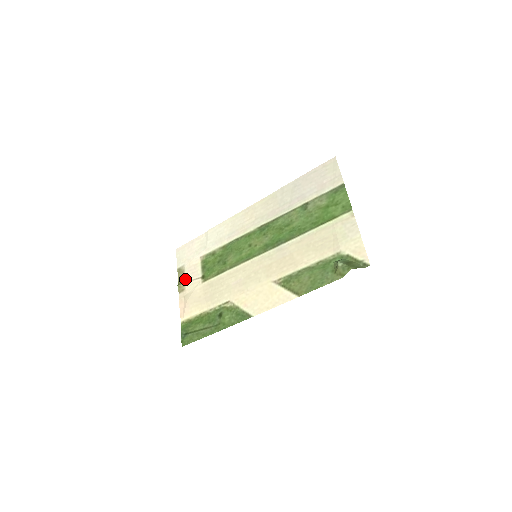
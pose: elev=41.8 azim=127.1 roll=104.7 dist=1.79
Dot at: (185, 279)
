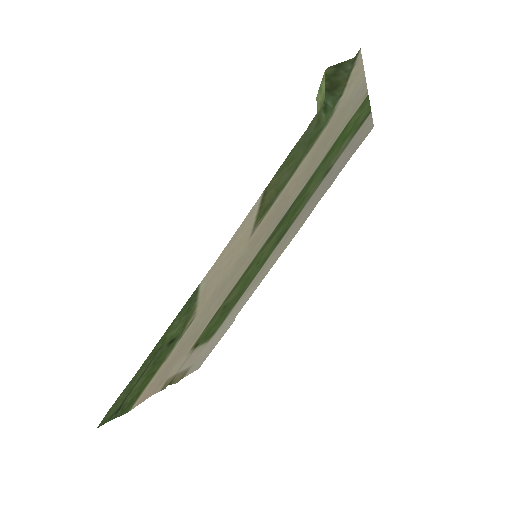
Dot at: (179, 372)
